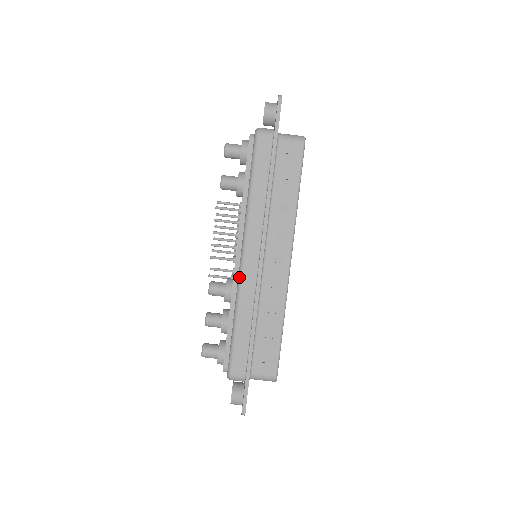
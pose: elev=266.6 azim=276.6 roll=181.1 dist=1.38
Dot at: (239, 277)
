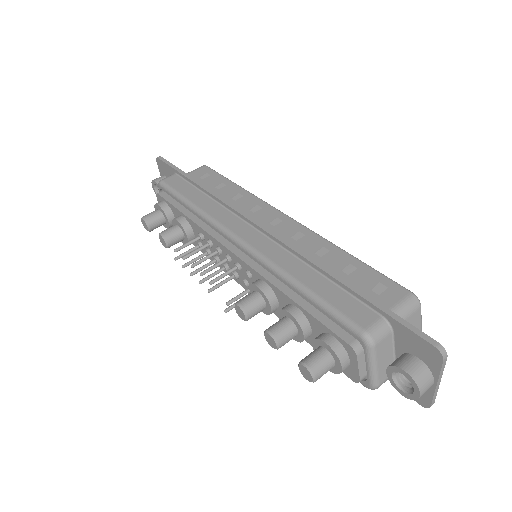
Dot at: (255, 255)
